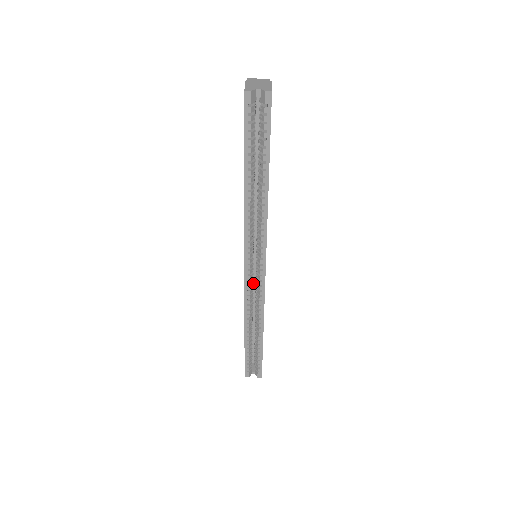
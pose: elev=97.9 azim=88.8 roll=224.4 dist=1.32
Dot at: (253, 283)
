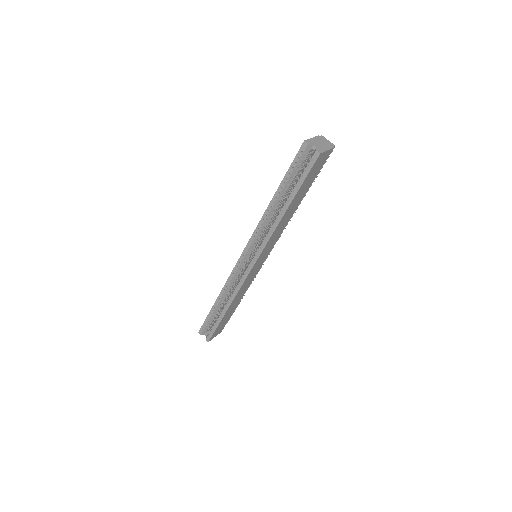
Dot at: occluded
